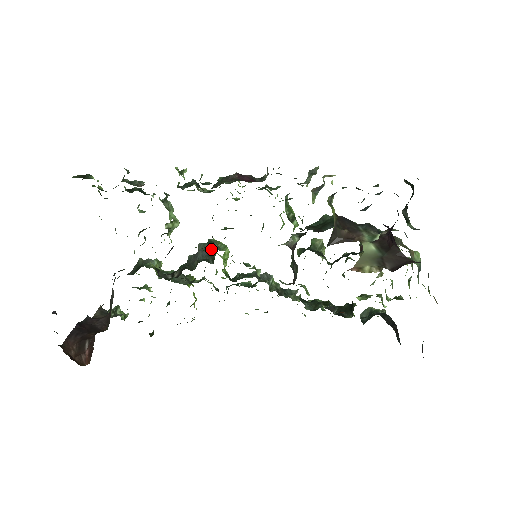
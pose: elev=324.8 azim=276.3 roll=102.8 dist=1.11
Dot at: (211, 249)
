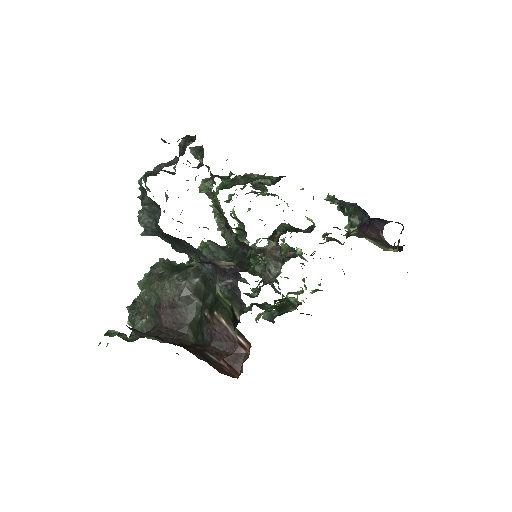
Dot at: (227, 248)
